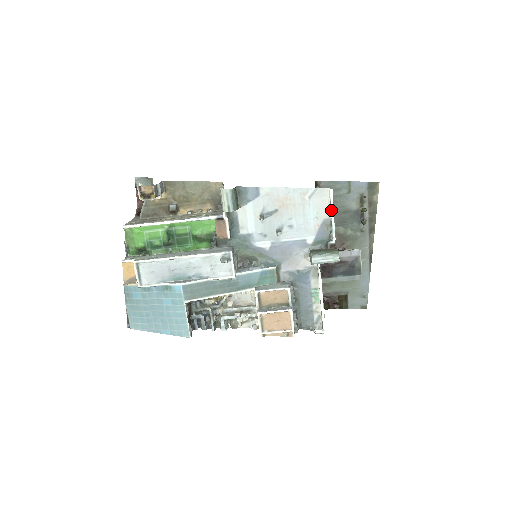
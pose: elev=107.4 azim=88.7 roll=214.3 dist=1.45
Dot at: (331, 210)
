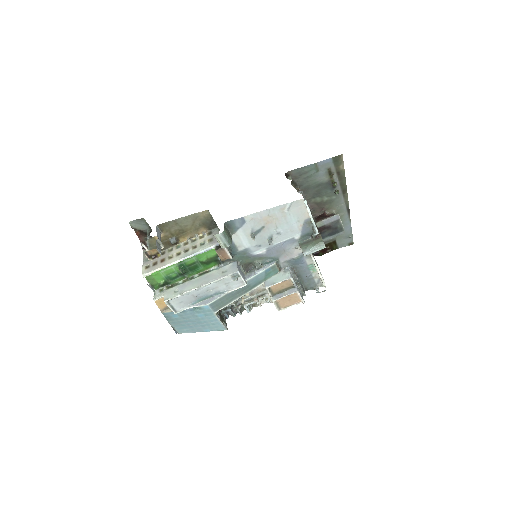
Dot at: (309, 214)
